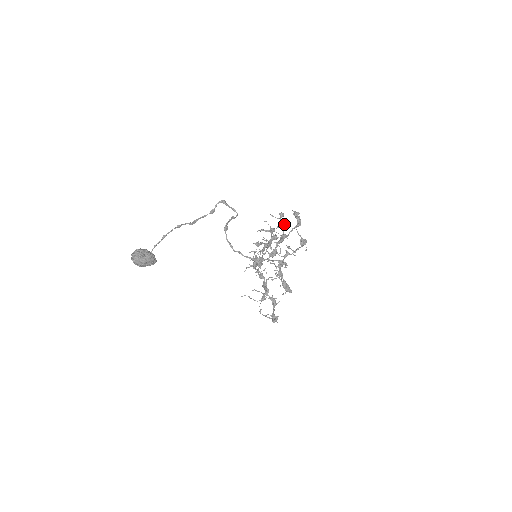
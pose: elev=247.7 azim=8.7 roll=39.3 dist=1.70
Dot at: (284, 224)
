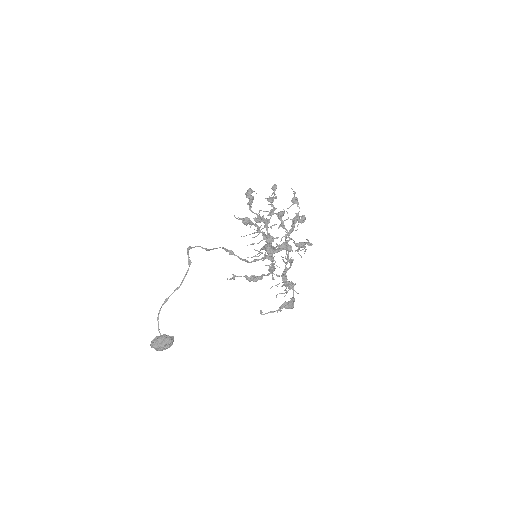
Dot at: (268, 200)
